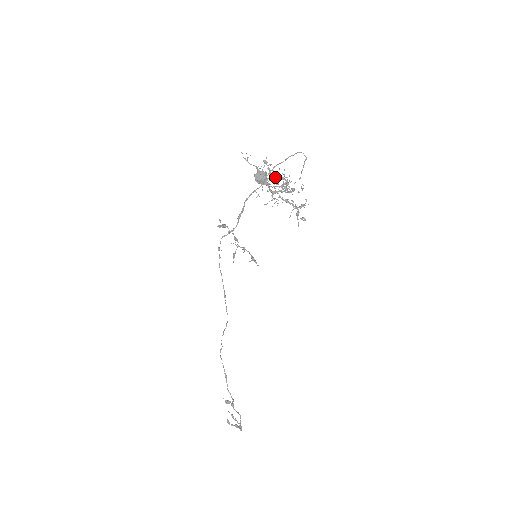
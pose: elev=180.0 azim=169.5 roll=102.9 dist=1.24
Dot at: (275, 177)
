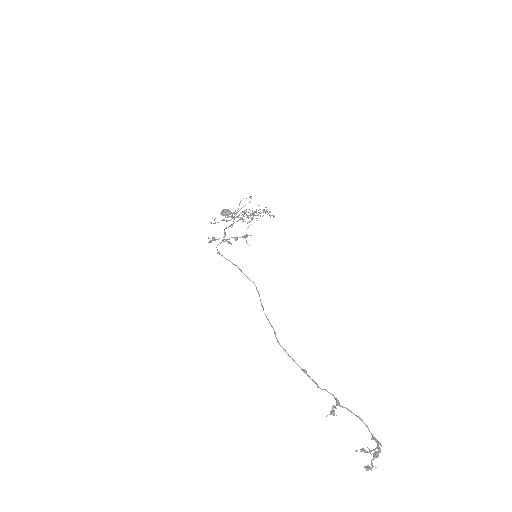
Dot at: (238, 215)
